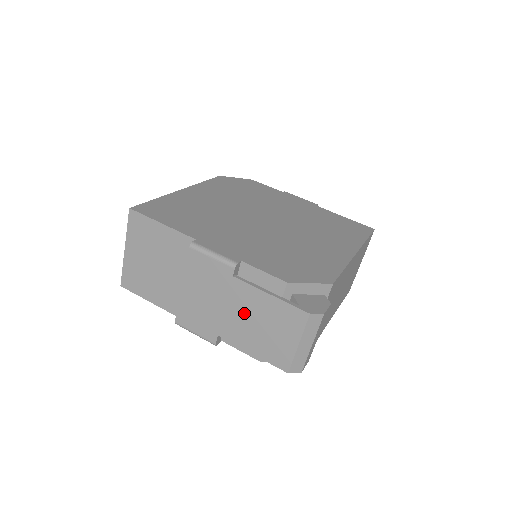
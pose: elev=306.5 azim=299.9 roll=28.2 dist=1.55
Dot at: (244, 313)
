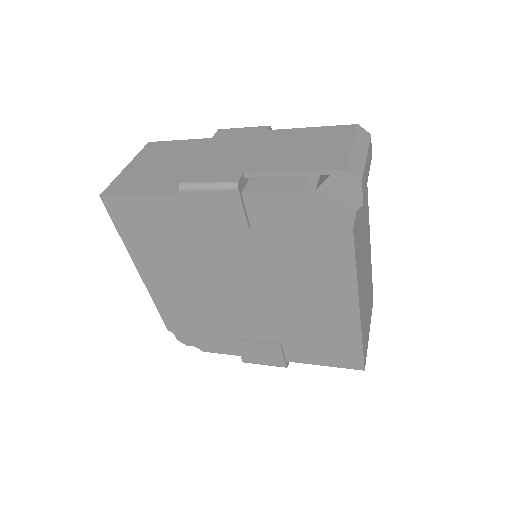
Dot at: (280, 146)
